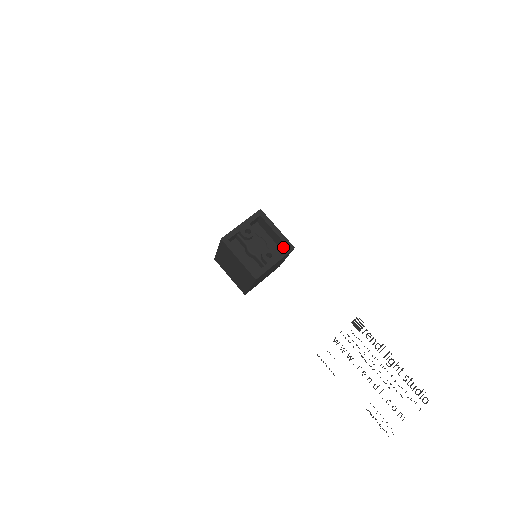
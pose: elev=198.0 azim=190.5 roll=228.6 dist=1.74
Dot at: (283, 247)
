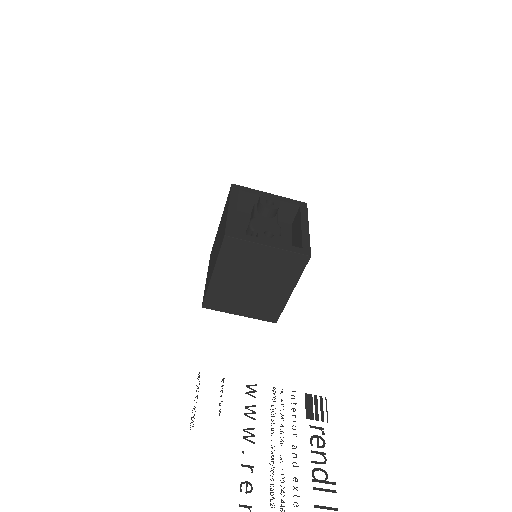
Dot at: occluded
